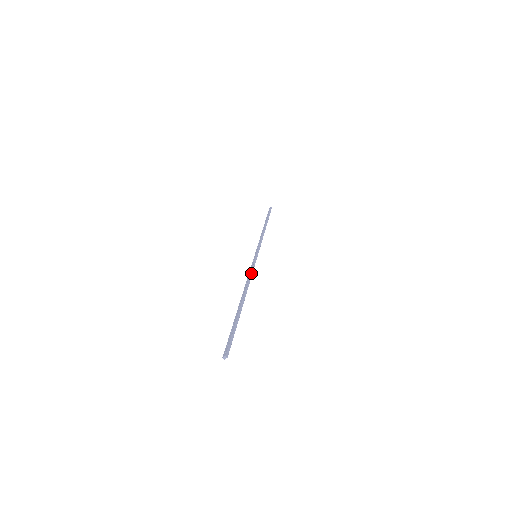
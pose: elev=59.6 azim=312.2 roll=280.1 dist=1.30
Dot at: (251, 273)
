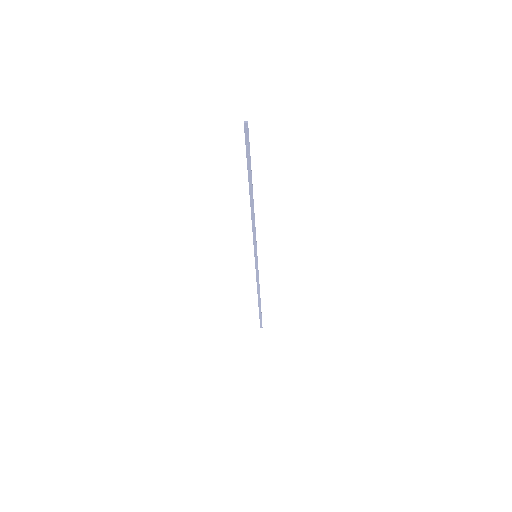
Dot at: (255, 230)
